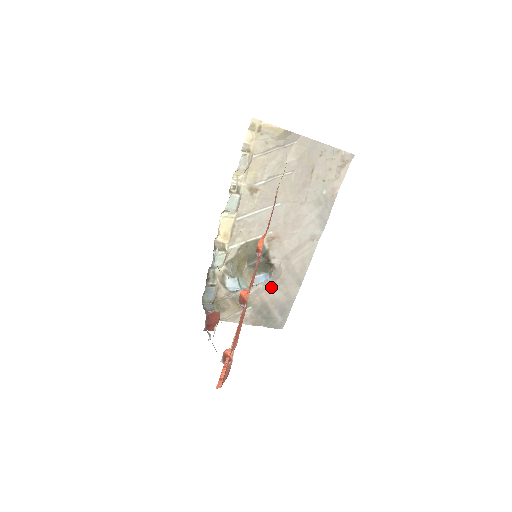
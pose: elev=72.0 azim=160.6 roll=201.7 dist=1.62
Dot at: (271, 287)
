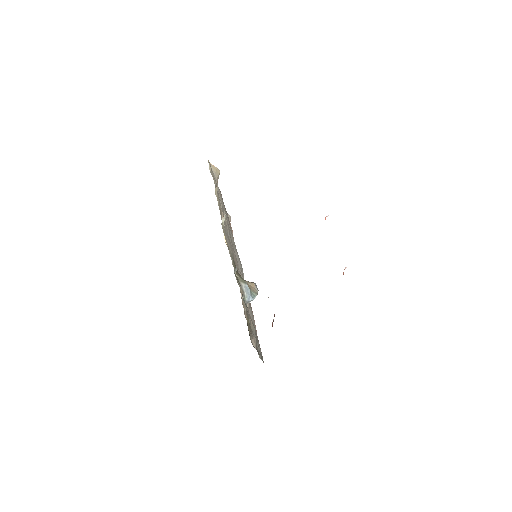
Dot at: occluded
